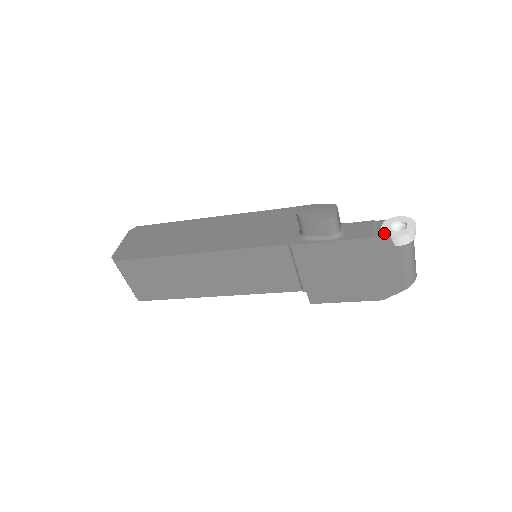
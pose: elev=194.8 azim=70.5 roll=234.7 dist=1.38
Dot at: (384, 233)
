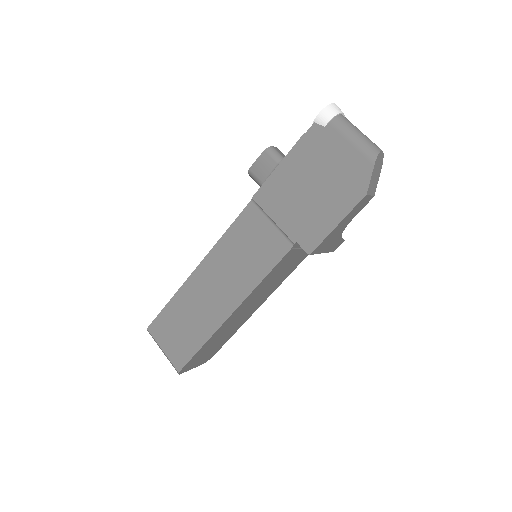
Dot at: (312, 127)
